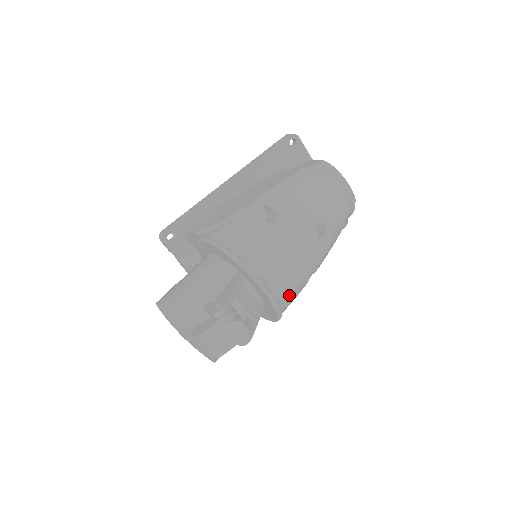
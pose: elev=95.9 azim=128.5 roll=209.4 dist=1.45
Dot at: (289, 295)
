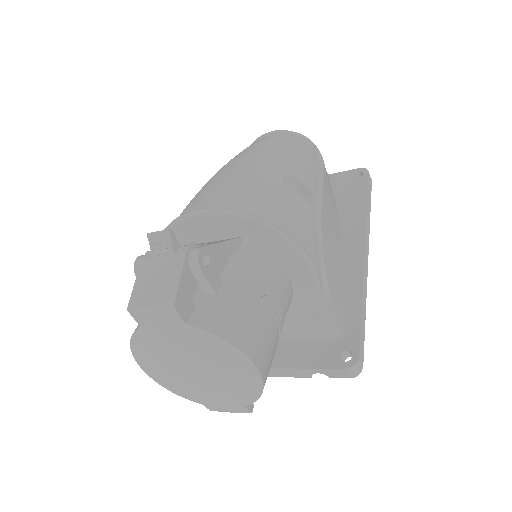
Dot at: (250, 200)
